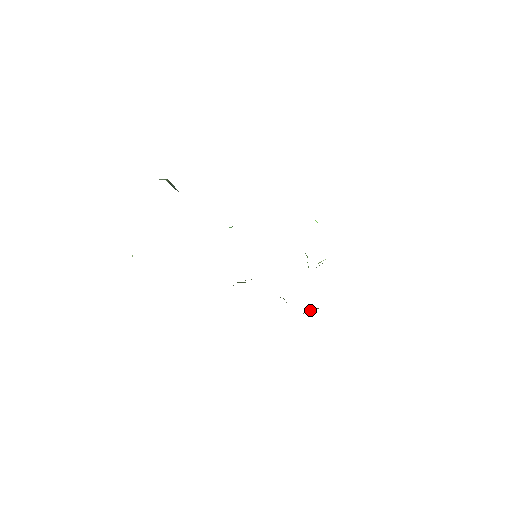
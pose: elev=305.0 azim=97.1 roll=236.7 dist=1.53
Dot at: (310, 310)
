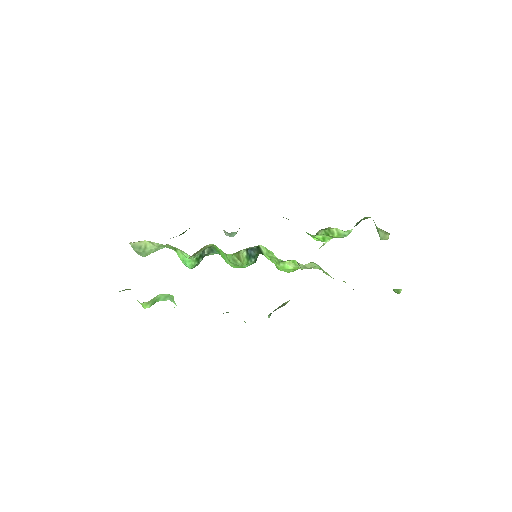
Dot at: occluded
